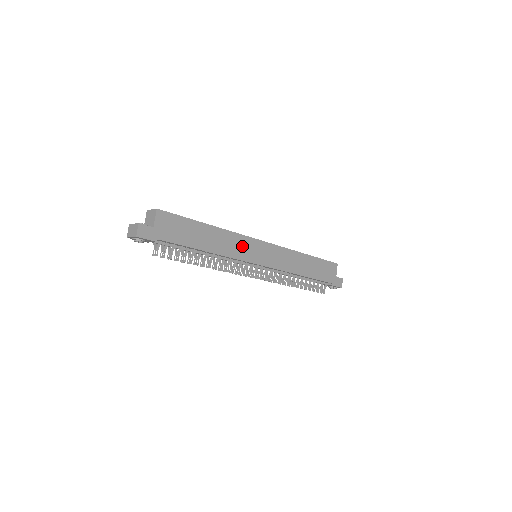
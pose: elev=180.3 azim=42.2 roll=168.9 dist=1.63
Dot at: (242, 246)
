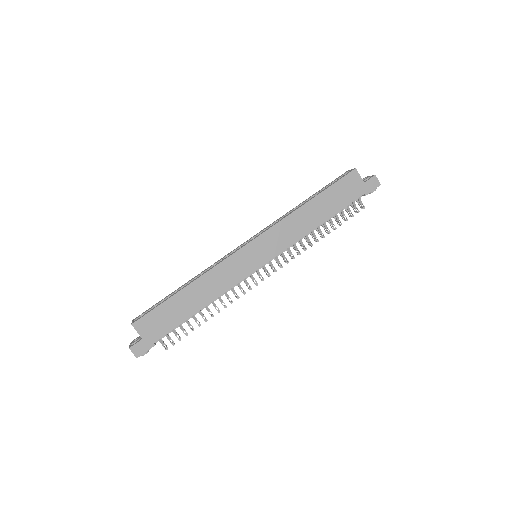
Dot at: (231, 270)
